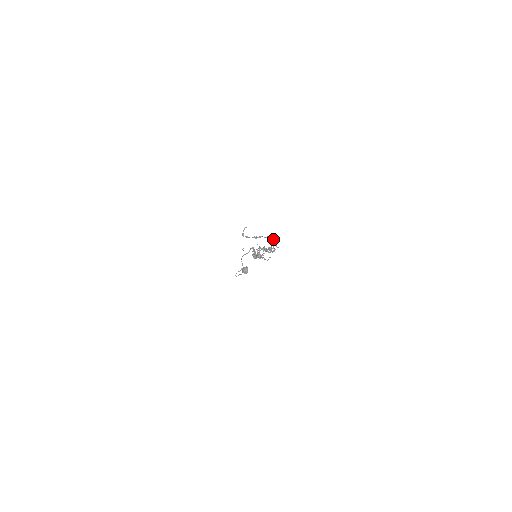
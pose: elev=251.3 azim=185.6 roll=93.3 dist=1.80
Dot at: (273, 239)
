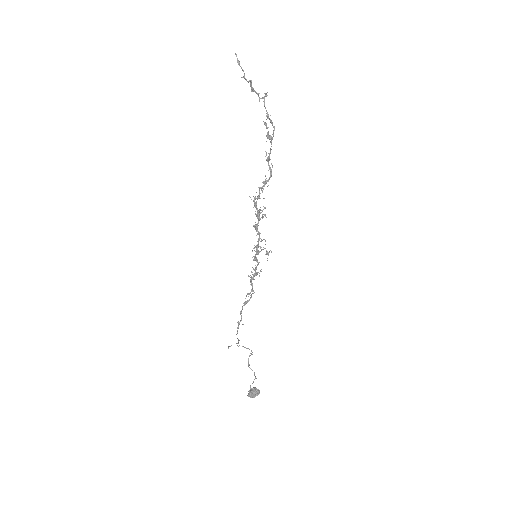
Dot at: occluded
